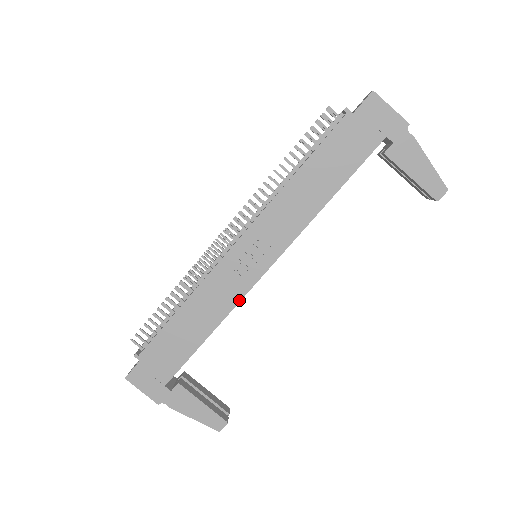
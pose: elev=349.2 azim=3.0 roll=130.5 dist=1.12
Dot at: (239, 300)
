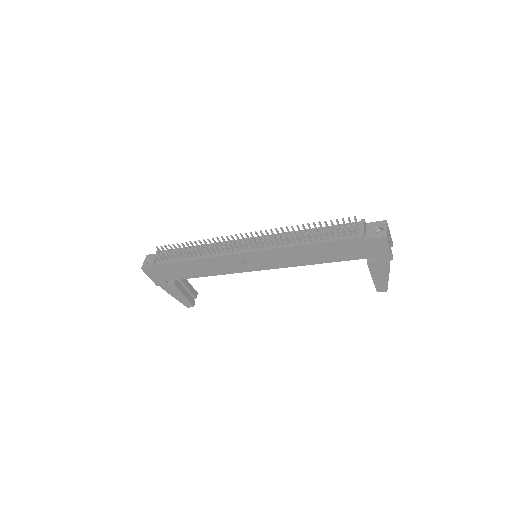
Dot at: (232, 273)
